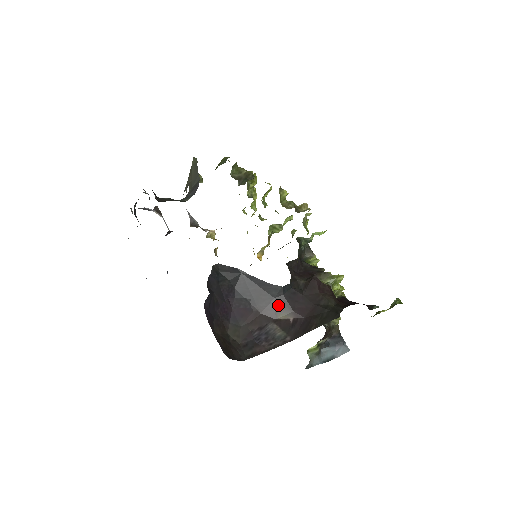
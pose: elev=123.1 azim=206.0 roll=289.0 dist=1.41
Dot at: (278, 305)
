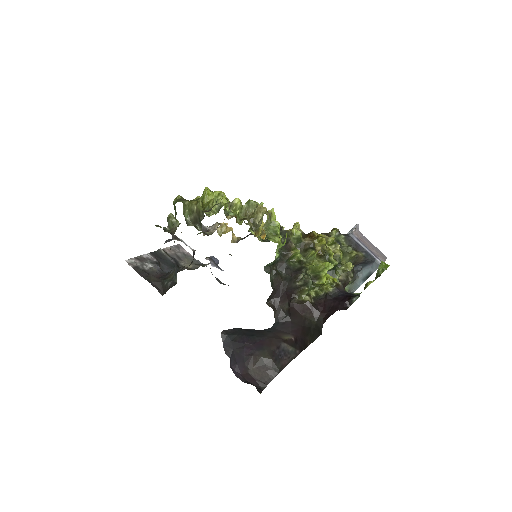
Dot at: (278, 334)
